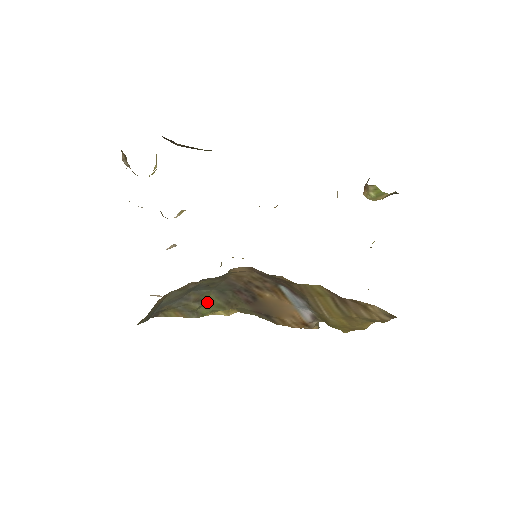
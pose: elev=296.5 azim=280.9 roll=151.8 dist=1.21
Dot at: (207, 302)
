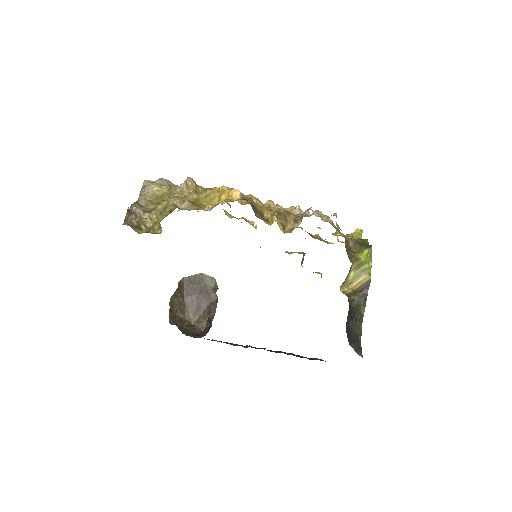
Dot at: occluded
